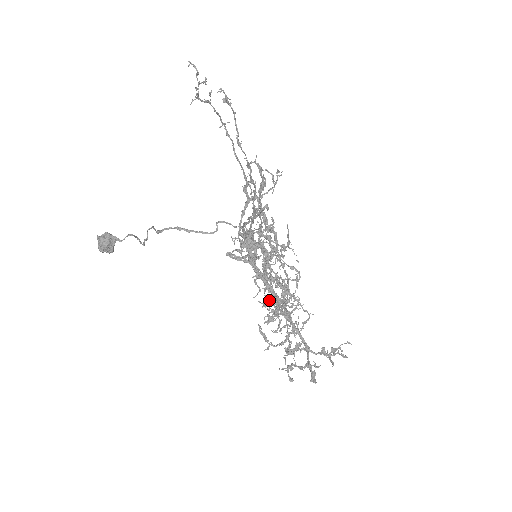
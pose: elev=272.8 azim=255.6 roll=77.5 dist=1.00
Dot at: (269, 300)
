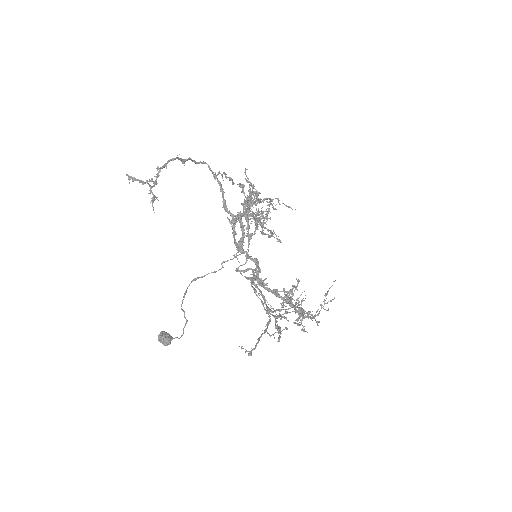
Dot at: occluded
